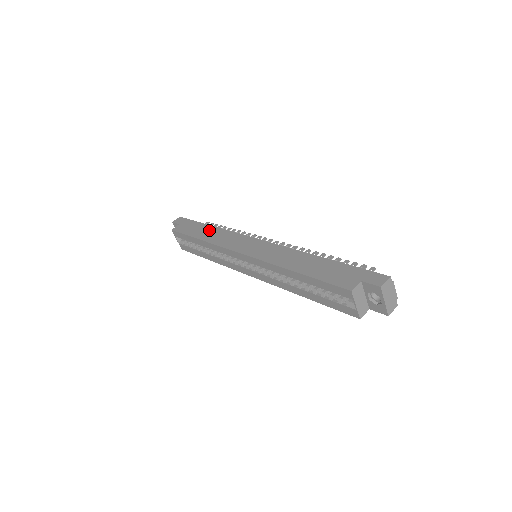
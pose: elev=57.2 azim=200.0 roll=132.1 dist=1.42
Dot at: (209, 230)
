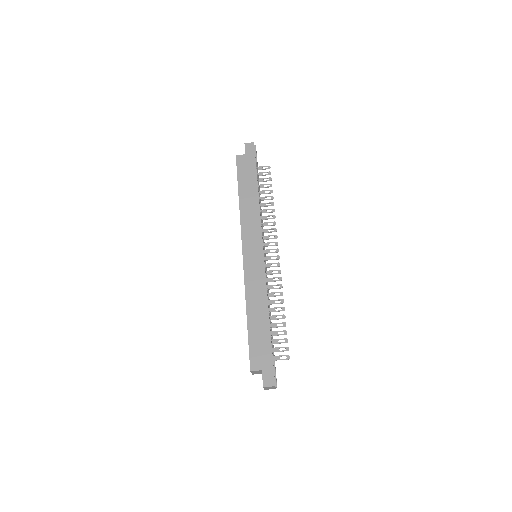
Dot at: (252, 194)
